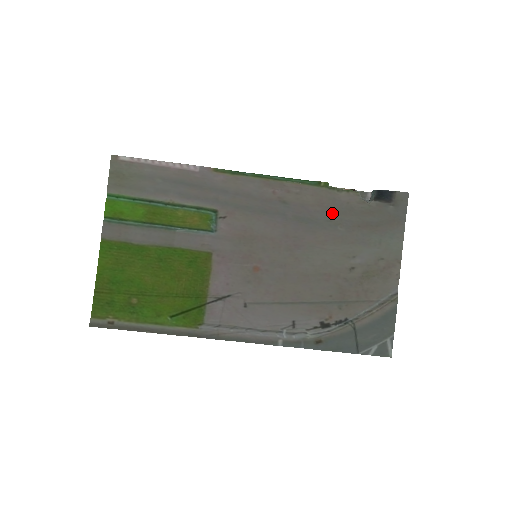
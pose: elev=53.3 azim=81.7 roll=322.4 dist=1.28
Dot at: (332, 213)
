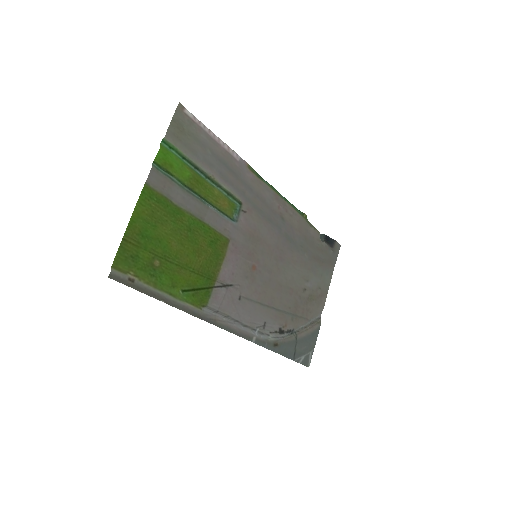
Dot at: (304, 241)
